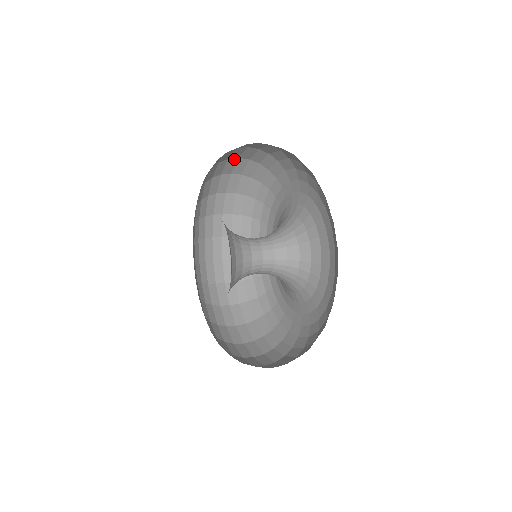
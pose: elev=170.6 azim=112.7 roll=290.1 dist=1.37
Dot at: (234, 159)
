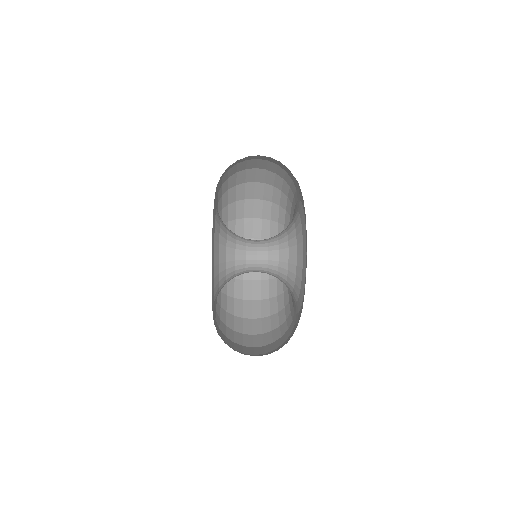
Dot at: occluded
